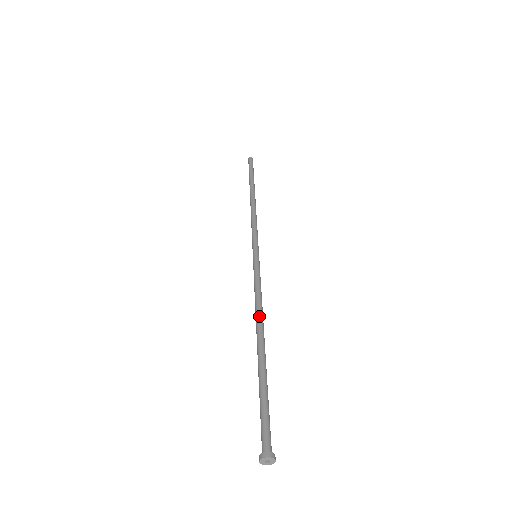
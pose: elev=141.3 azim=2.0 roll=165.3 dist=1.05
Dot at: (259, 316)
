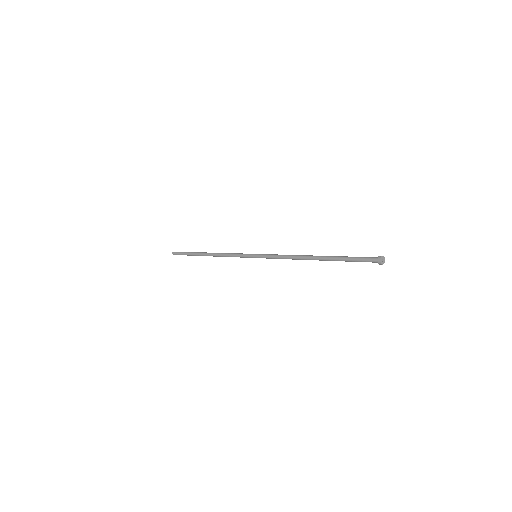
Dot at: (299, 256)
